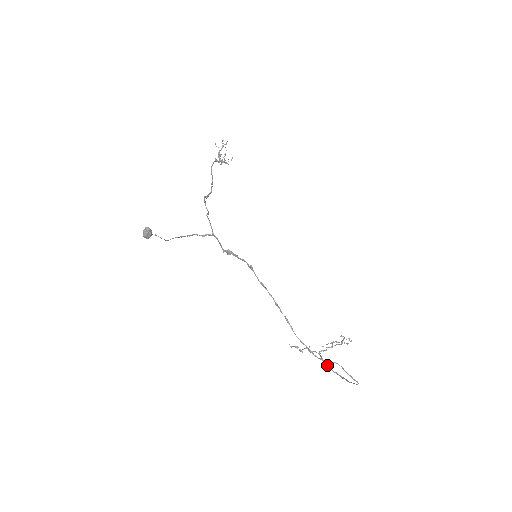
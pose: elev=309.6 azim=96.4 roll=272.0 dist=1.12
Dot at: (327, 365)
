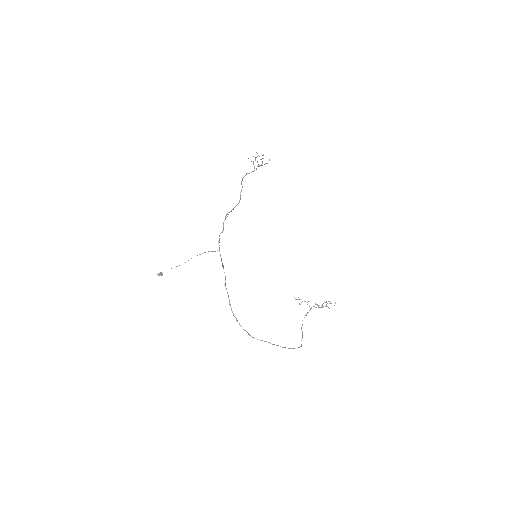
Dot at: occluded
